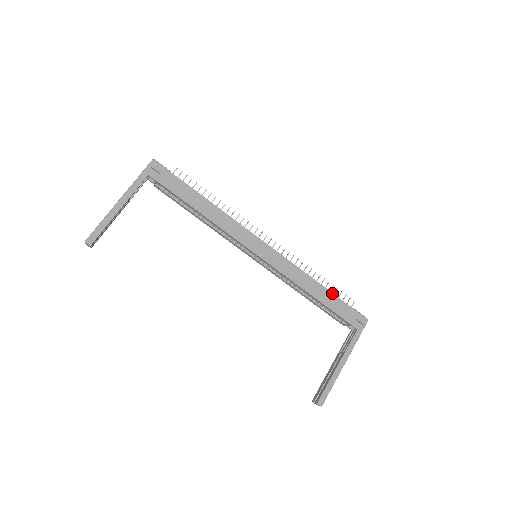
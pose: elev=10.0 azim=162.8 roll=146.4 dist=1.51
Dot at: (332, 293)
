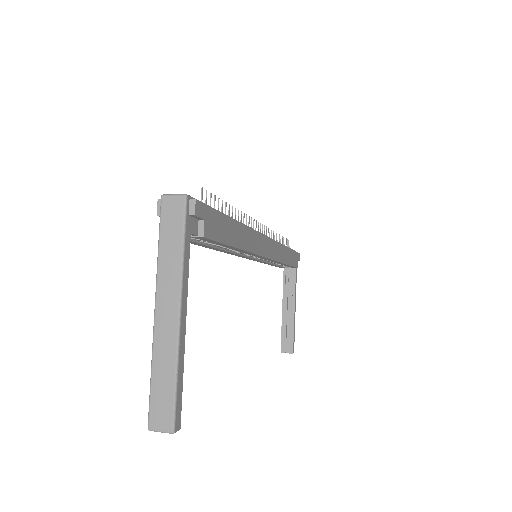
Dot at: (291, 249)
